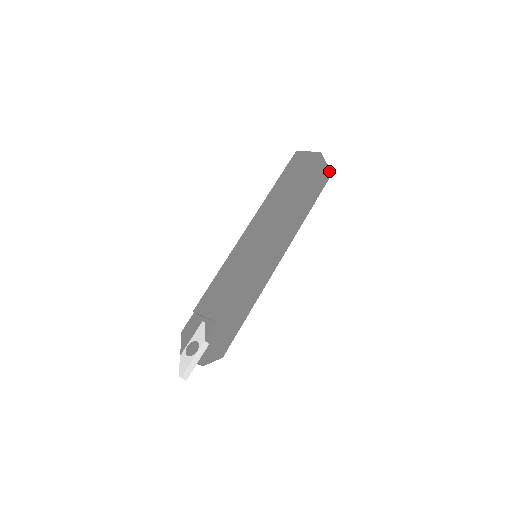
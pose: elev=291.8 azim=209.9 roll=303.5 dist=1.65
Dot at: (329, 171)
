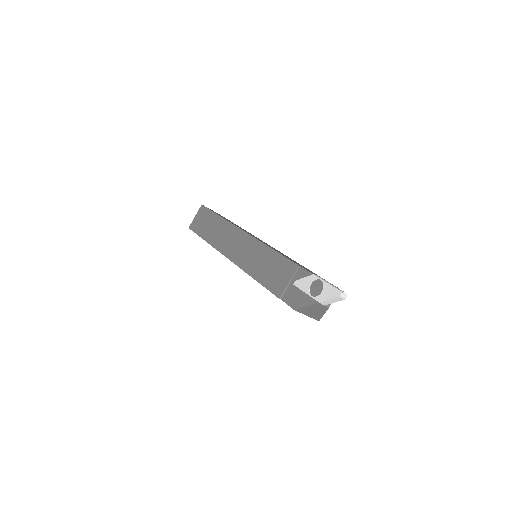
Dot at: occluded
